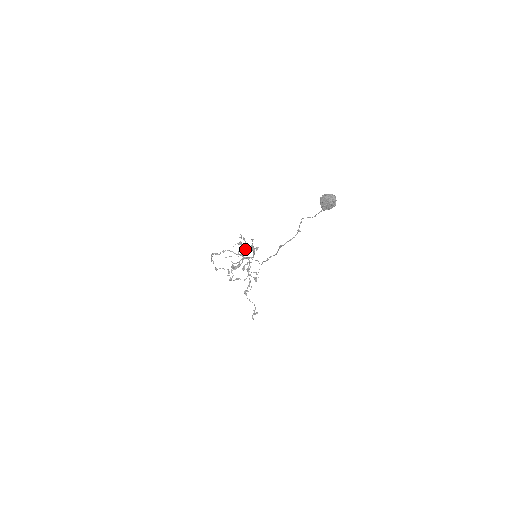
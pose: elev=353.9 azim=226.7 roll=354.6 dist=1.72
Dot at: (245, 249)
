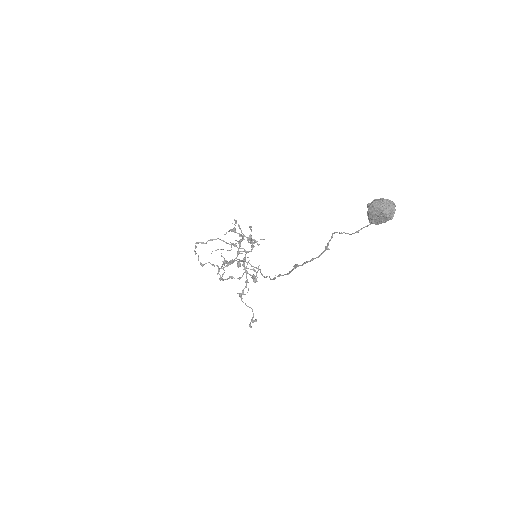
Dot at: (240, 240)
